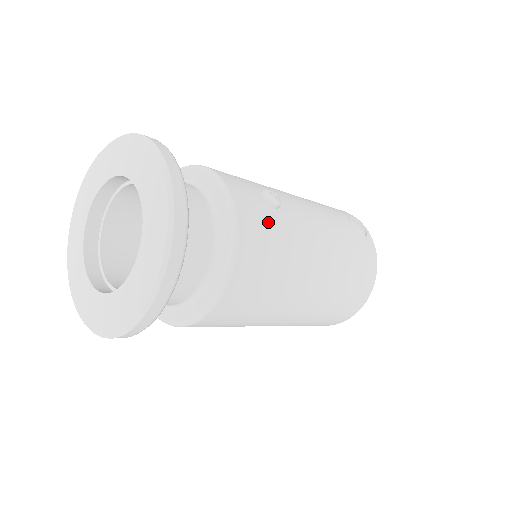
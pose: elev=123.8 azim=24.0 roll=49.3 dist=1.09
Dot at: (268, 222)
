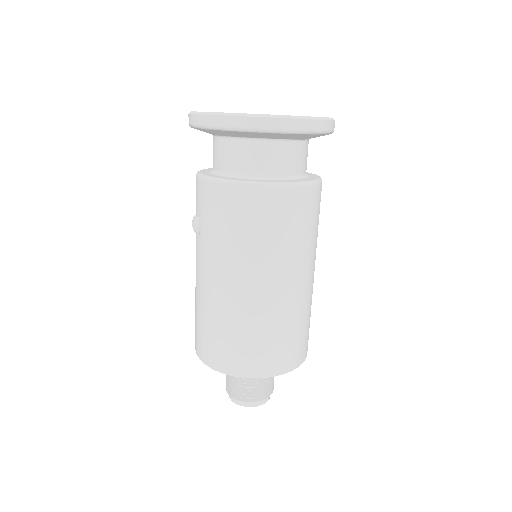
Dot at: occluded
